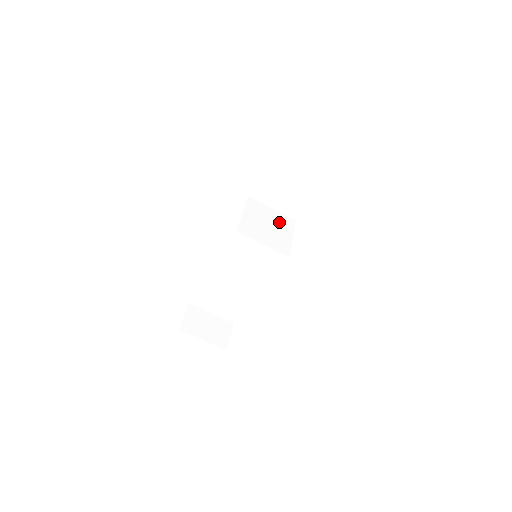
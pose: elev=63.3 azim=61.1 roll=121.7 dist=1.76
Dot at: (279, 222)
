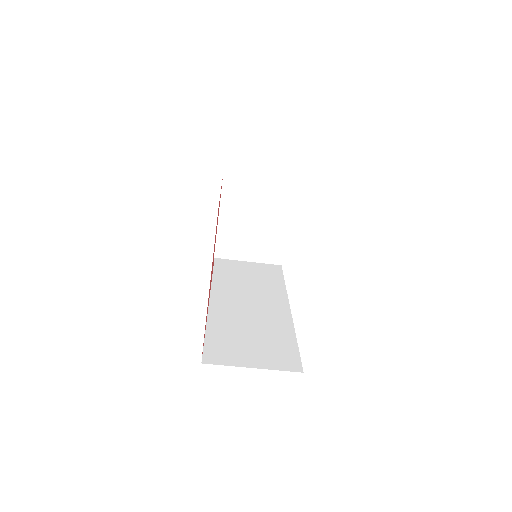
Dot at: (283, 206)
